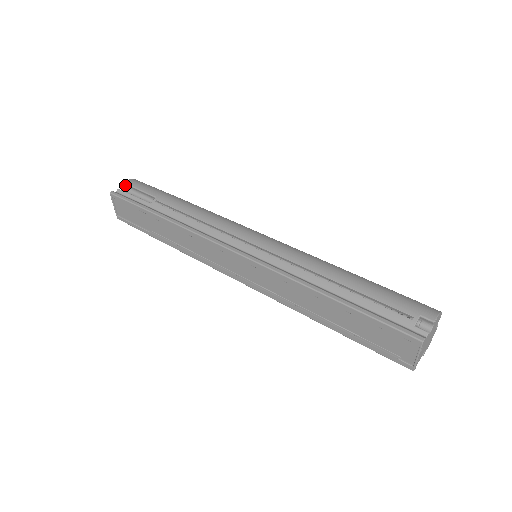
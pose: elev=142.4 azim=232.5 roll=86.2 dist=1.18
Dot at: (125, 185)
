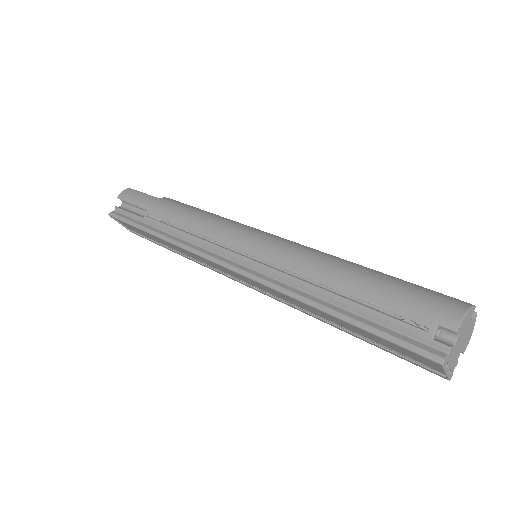
Dot at: (120, 199)
